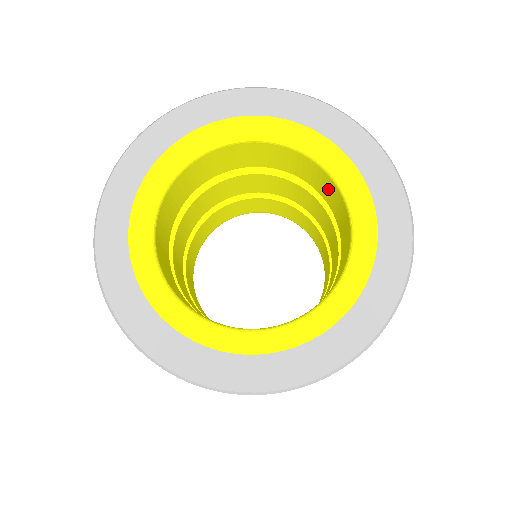
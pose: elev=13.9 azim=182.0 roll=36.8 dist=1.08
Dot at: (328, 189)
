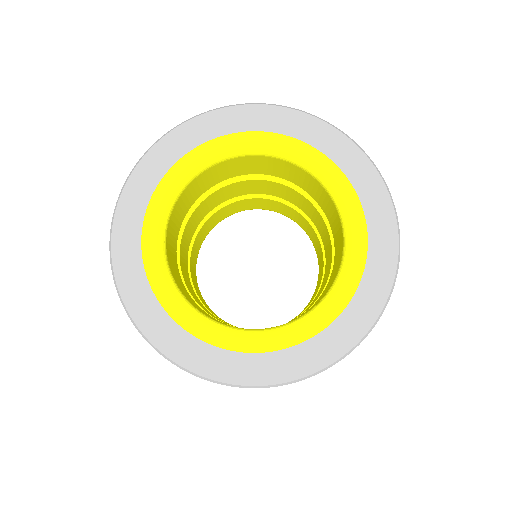
Dot at: (336, 224)
